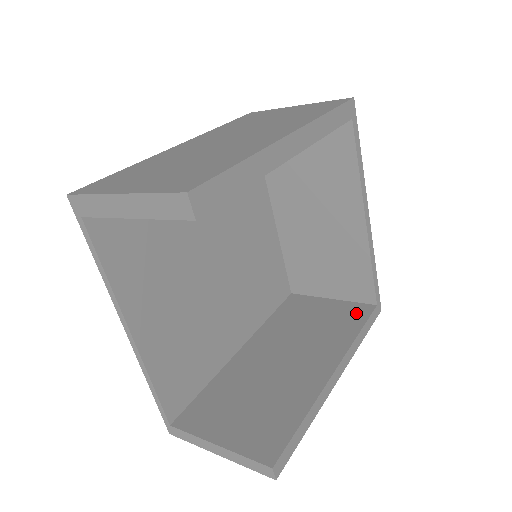
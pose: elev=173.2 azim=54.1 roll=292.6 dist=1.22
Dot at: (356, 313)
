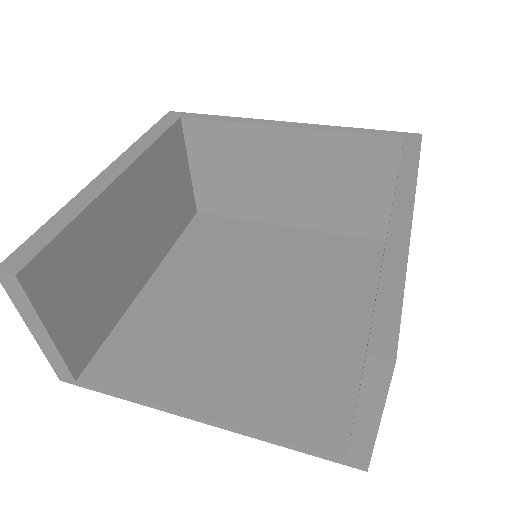
Dot at: occluded
